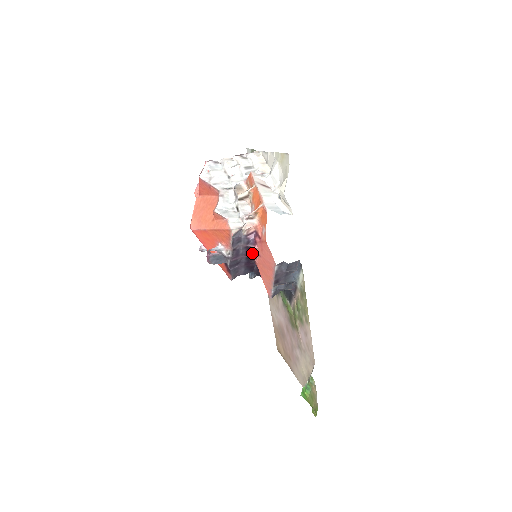
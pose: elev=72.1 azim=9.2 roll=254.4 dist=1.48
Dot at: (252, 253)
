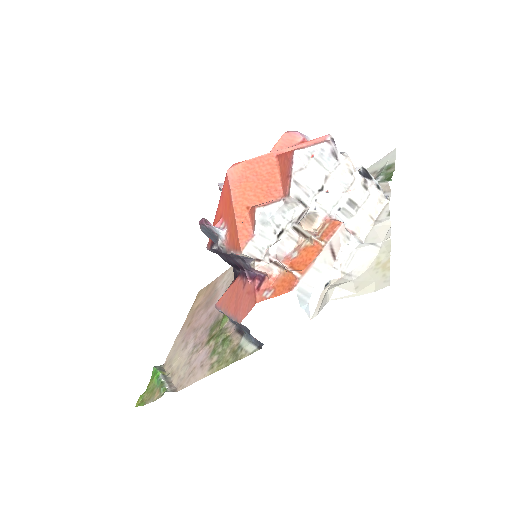
Dot at: (244, 271)
